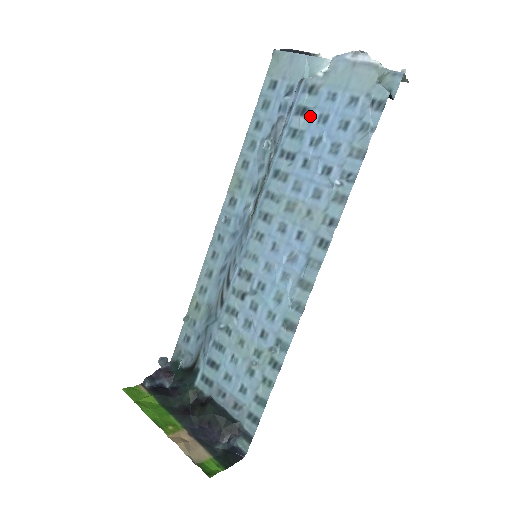
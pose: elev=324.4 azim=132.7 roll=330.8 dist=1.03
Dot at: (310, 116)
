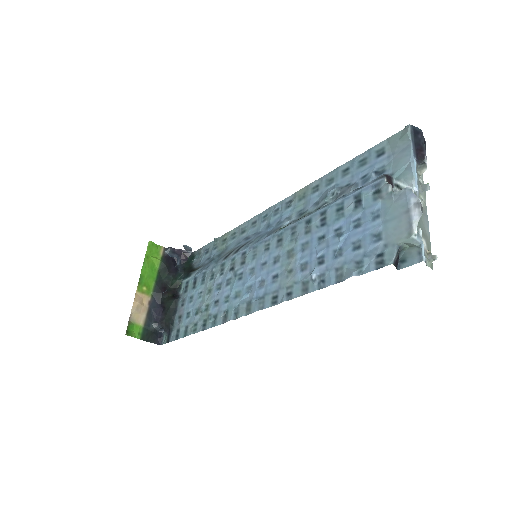
Dot at: (356, 210)
